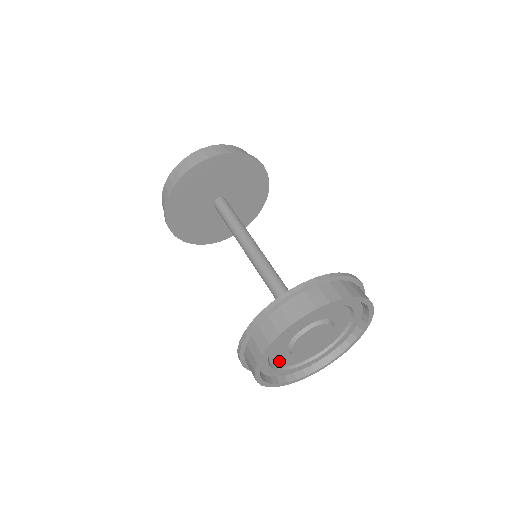
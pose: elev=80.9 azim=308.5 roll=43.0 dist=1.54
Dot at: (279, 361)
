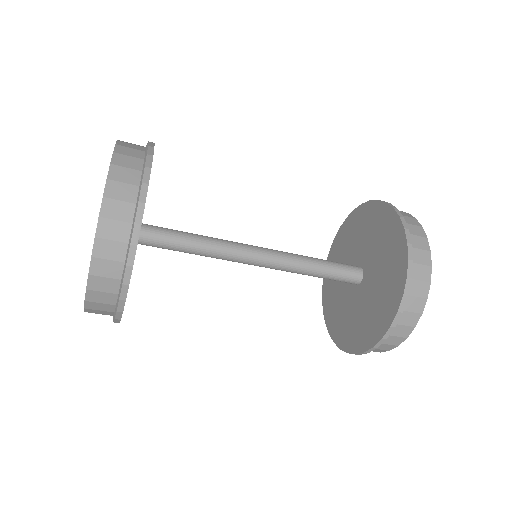
Dot at: occluded
